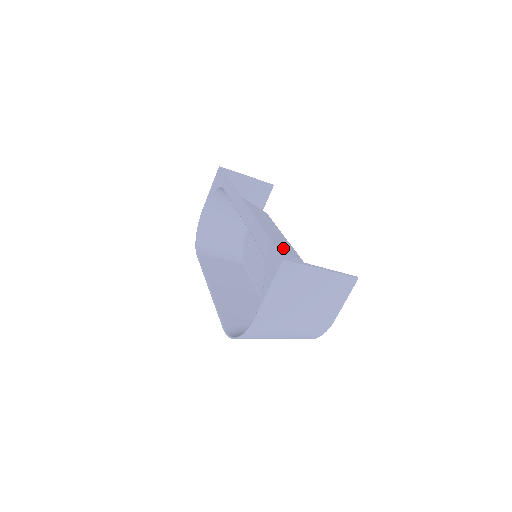
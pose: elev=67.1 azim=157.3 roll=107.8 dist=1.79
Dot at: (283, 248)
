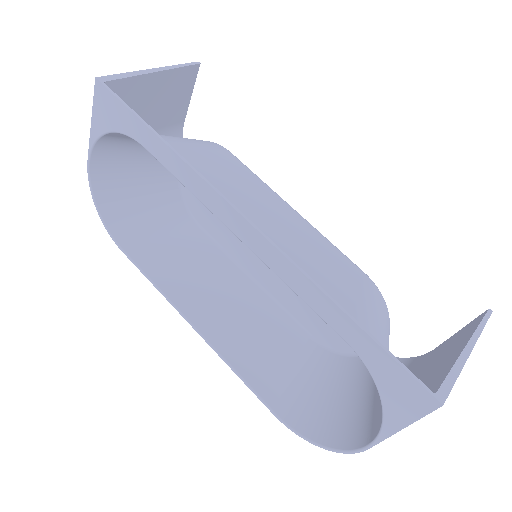
Dot at: (341, 277)
